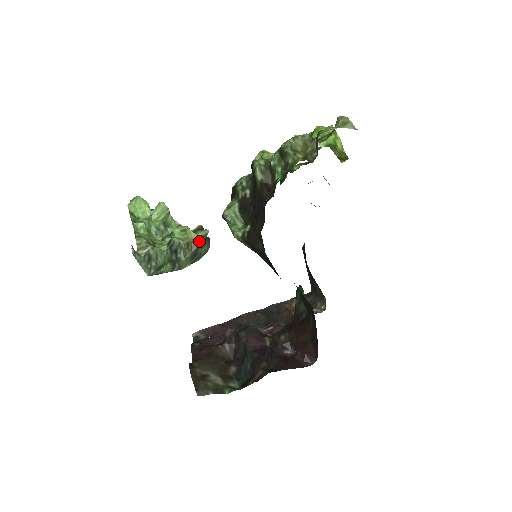
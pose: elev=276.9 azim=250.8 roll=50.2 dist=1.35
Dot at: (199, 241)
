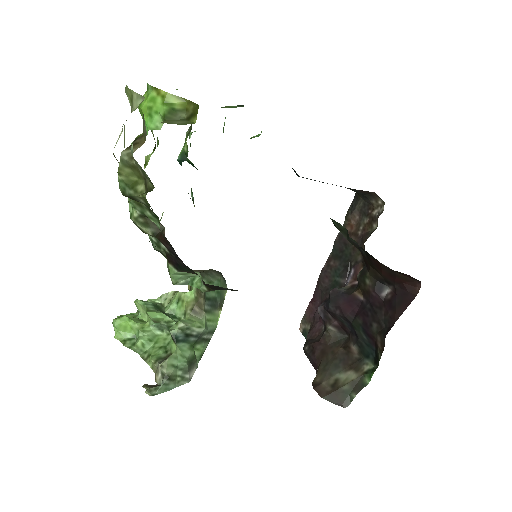
Dot at: (199, 296)
